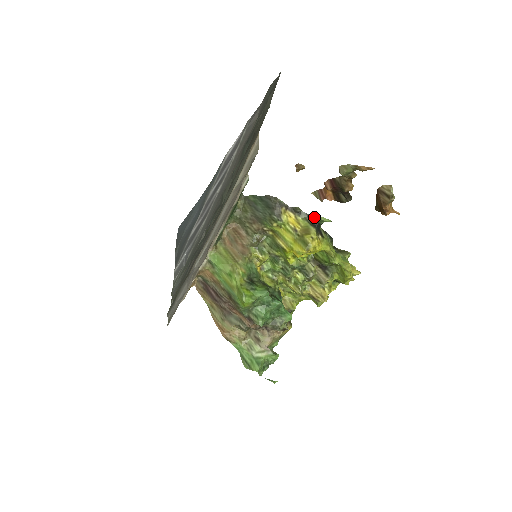
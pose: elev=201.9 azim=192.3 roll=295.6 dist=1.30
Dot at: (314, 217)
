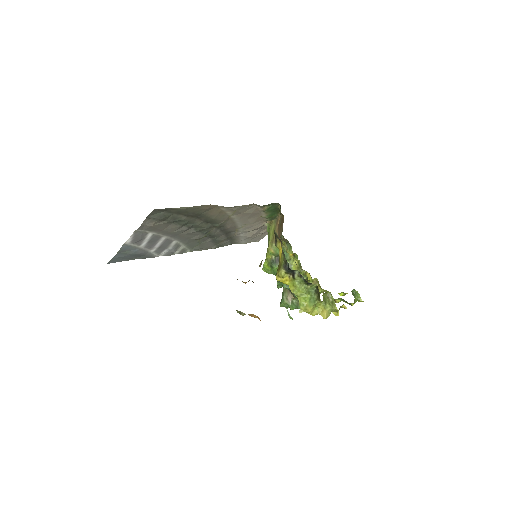
Dot at: (287, 262)
